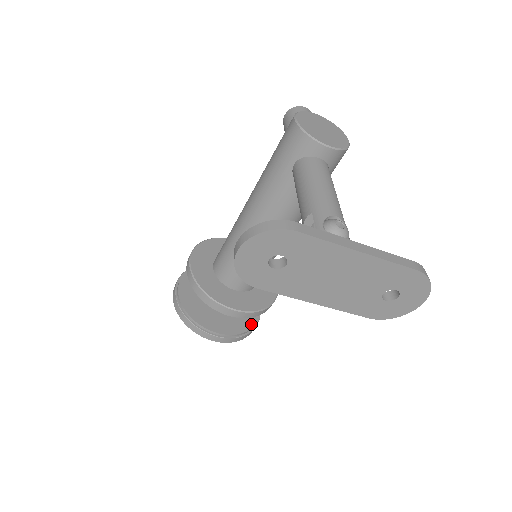
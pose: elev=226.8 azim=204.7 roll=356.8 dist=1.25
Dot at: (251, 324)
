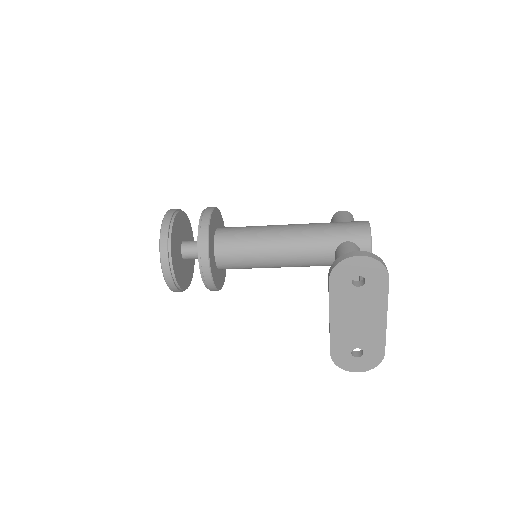
Dot at: (184, 287)
